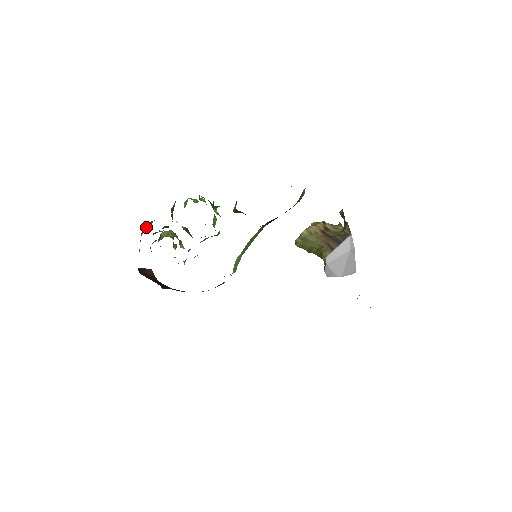
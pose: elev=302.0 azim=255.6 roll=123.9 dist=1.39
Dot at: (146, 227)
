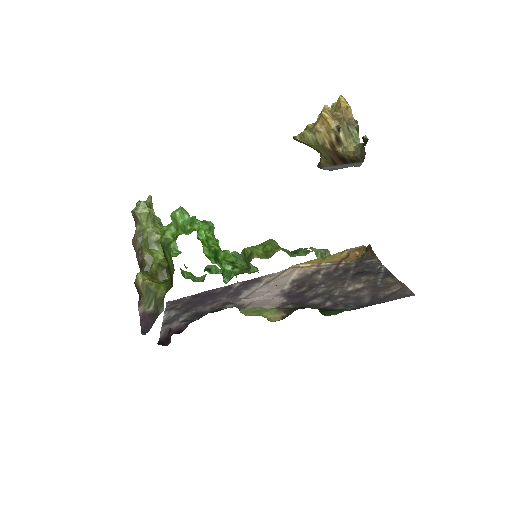
Dot at: (145, 292)
